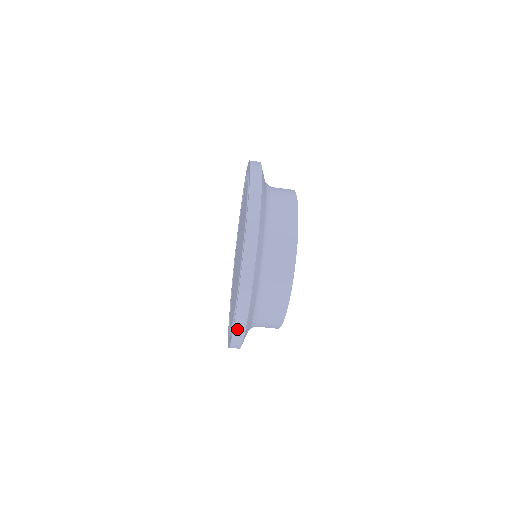
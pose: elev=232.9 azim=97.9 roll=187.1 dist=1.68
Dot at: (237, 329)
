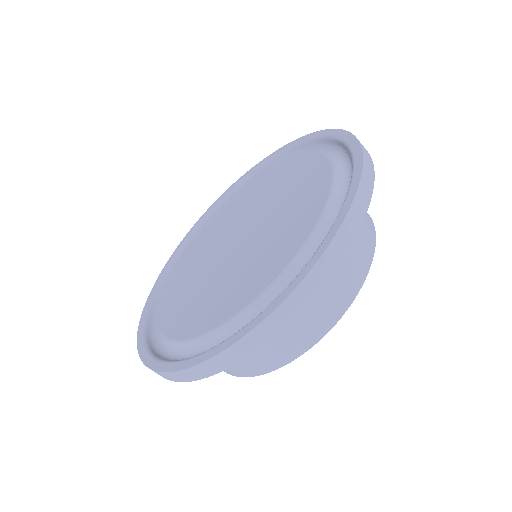
Dot at: (204, 367)
